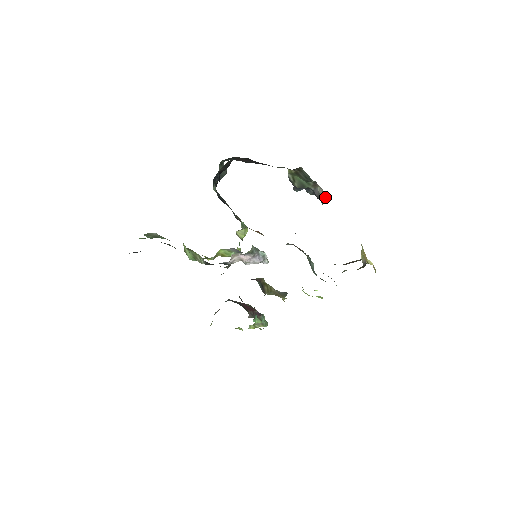
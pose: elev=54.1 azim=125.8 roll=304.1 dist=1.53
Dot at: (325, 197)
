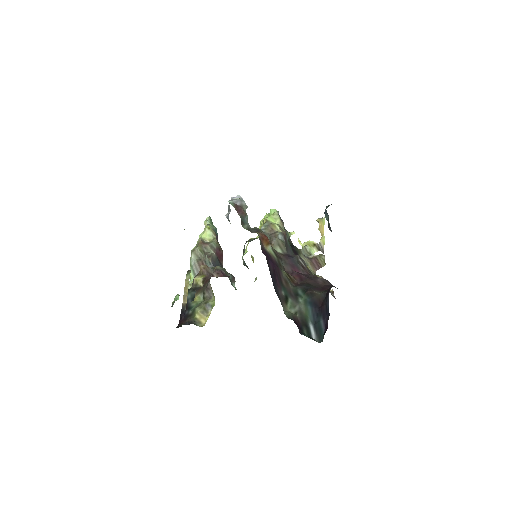
Dot at: occluded
